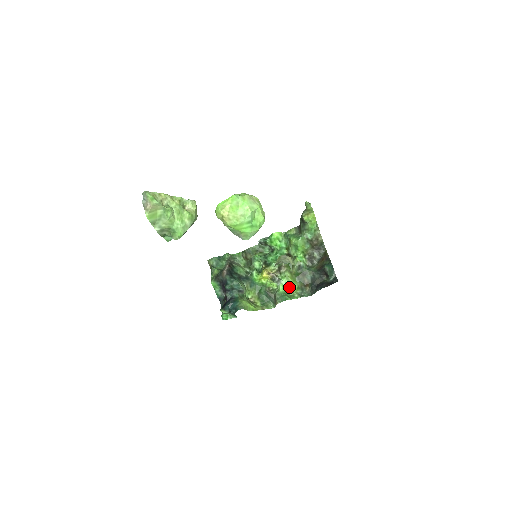
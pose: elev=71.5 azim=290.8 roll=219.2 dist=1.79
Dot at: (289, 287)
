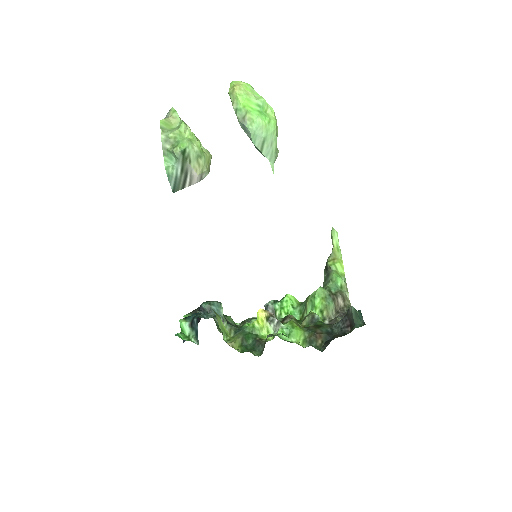
Dot at: (291, 337)
